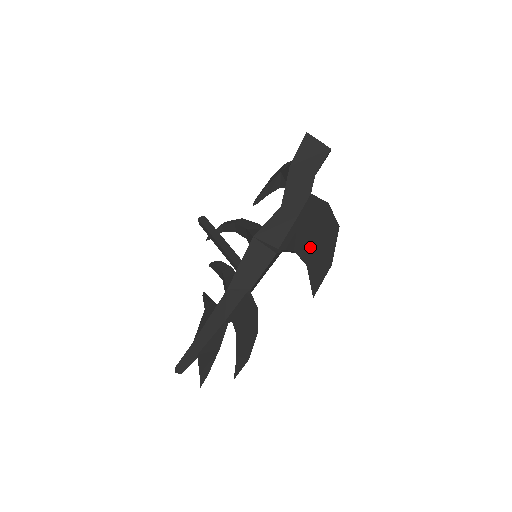
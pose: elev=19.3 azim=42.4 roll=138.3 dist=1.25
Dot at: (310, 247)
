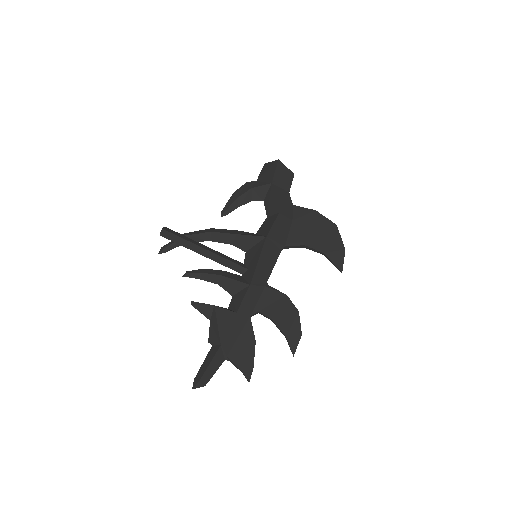
Dot at: (319, 240)
